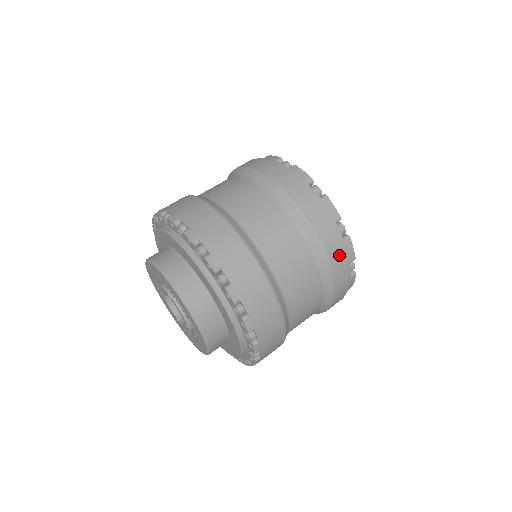
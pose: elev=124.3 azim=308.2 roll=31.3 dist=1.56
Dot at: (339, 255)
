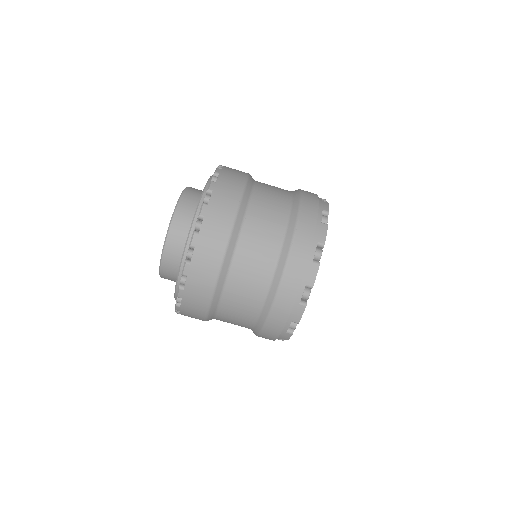
Dot at: occluded
